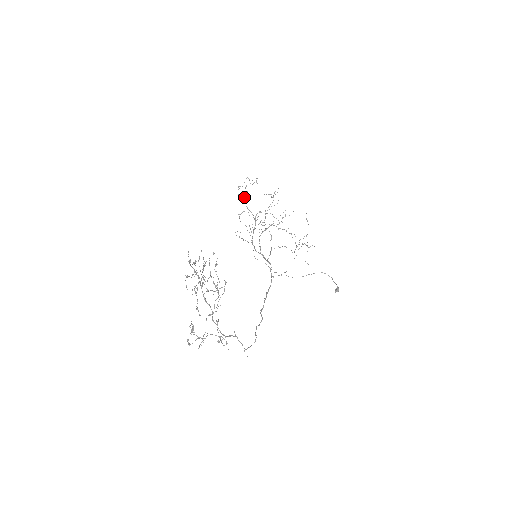
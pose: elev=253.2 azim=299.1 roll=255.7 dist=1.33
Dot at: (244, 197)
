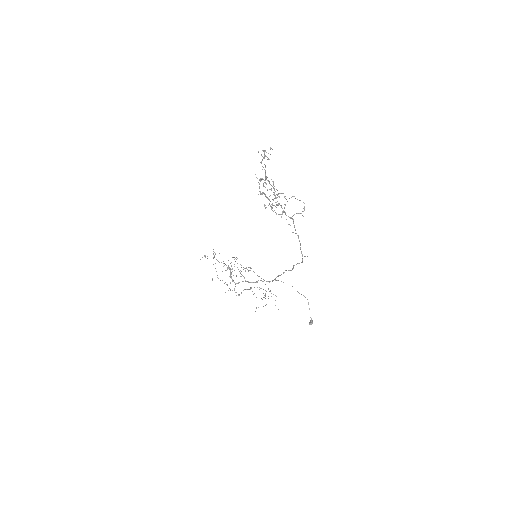
Dot at: (214, 255)
